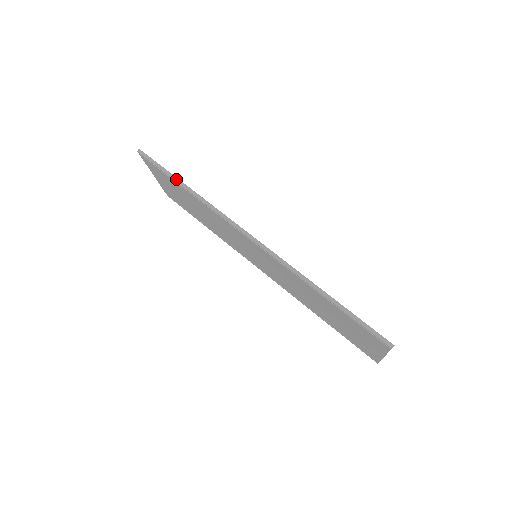
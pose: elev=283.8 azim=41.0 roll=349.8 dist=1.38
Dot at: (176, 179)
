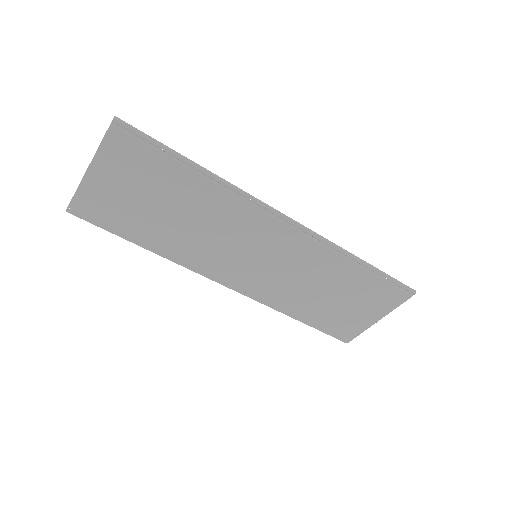
Dot at: (186, 158)
